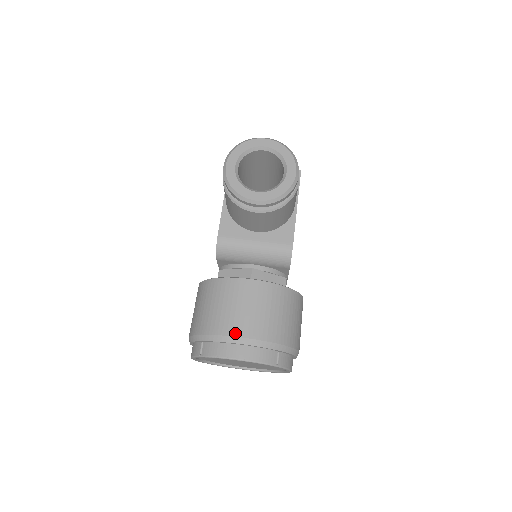
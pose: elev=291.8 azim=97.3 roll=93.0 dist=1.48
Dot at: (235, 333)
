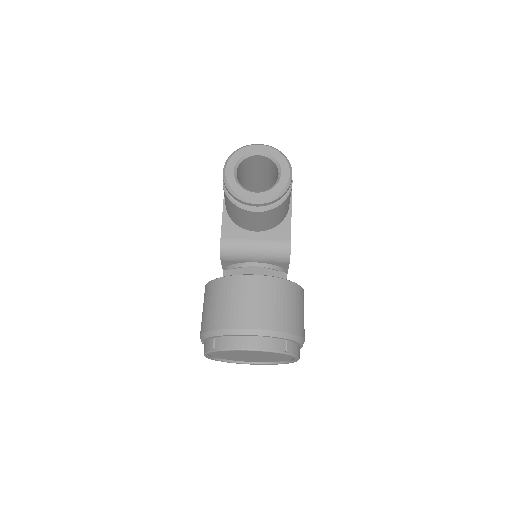
Dot at: (245, 325)
